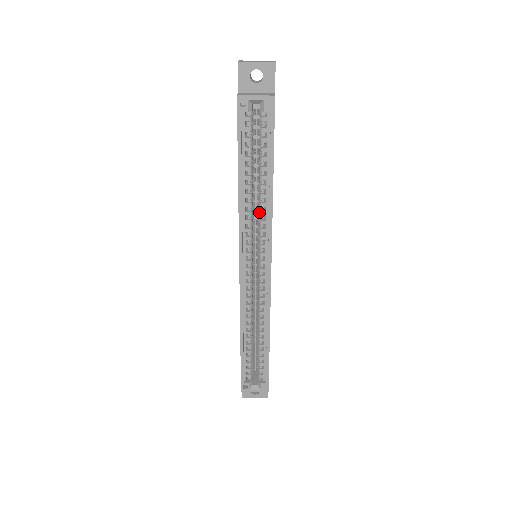
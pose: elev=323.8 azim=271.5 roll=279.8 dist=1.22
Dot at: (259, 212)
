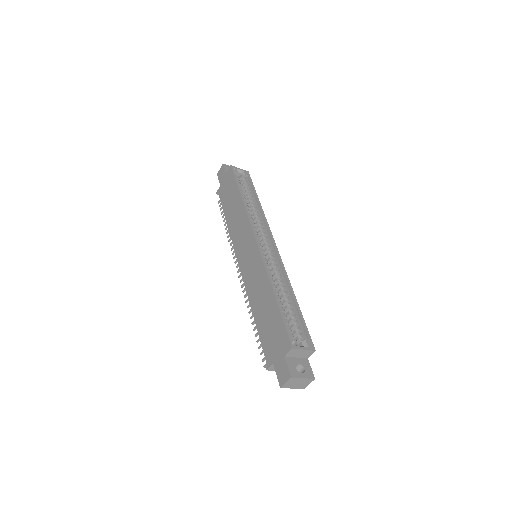
Dot at: (256, 217)
